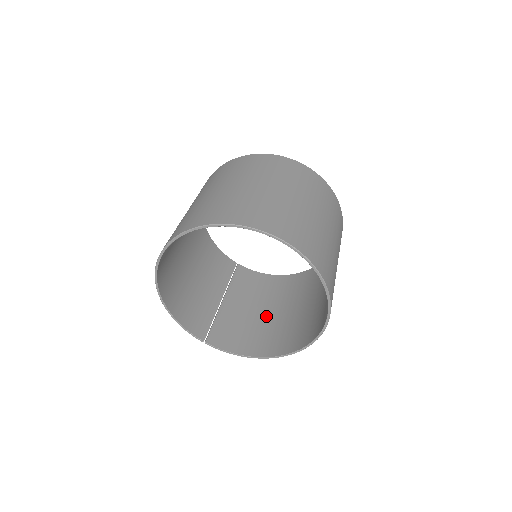
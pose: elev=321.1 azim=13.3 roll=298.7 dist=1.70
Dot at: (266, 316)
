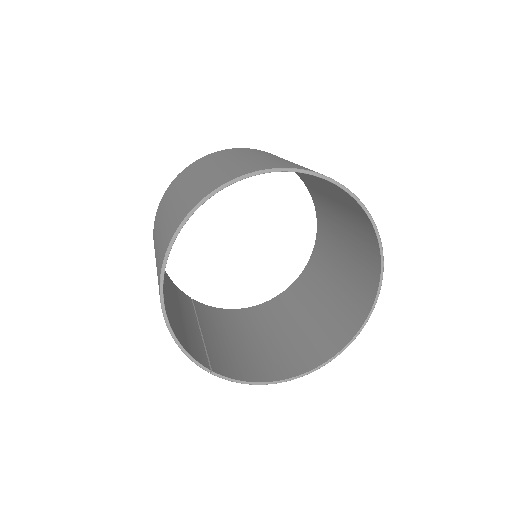
Dot at: (258, 343)
